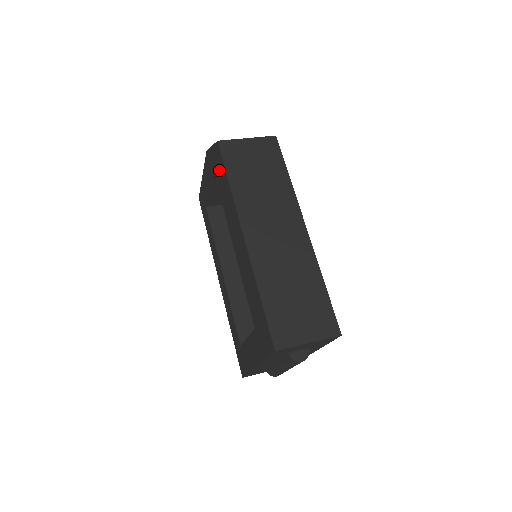
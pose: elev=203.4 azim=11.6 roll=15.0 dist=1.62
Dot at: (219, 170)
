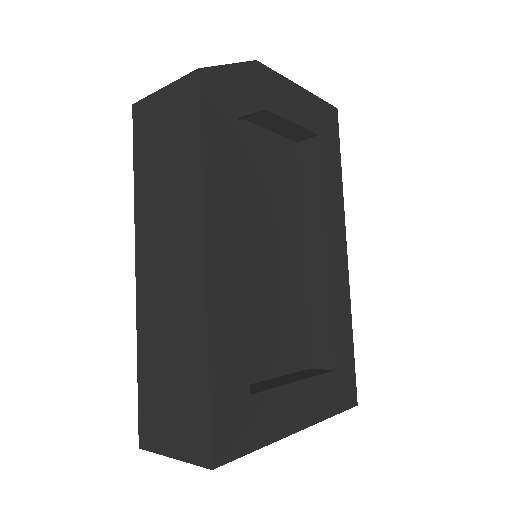
Dot at: occluded
